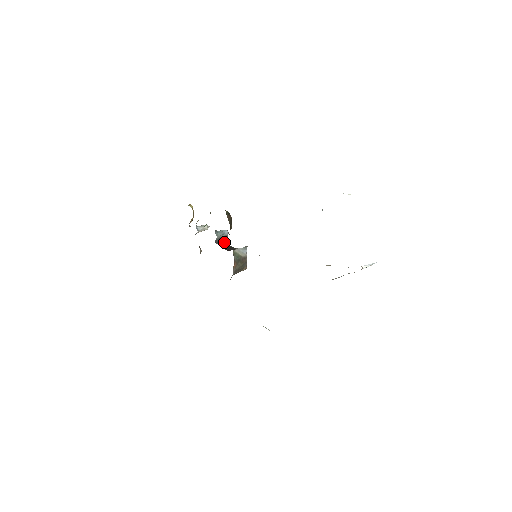
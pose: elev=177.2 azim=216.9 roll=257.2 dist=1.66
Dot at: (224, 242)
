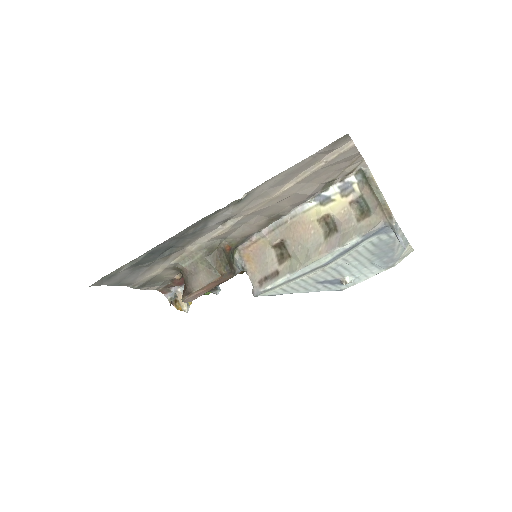
Dot at: occluded
